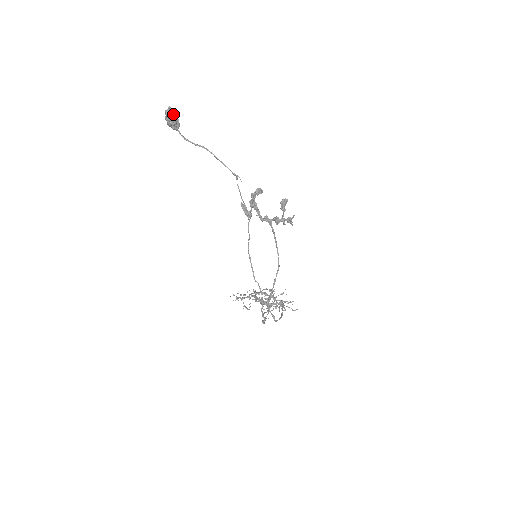
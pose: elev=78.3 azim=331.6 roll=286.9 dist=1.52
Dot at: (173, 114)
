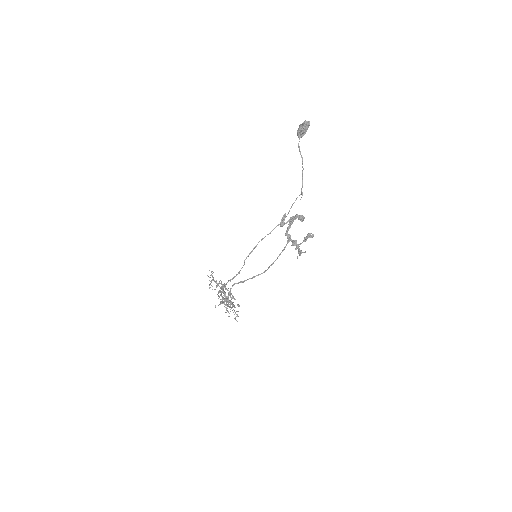
Dot at: (307, 127)
